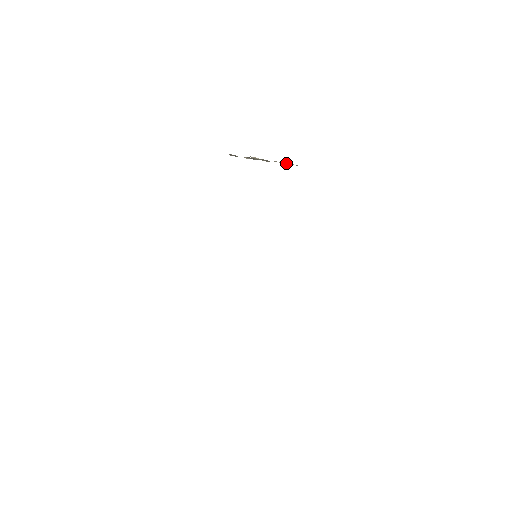
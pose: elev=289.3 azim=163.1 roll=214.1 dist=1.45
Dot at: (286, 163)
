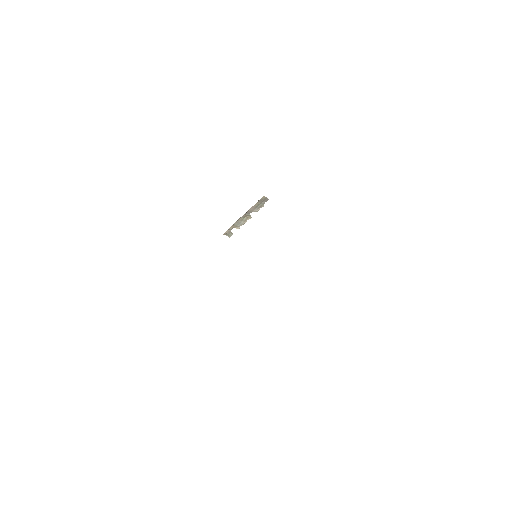
Dot at: (257, 203)
